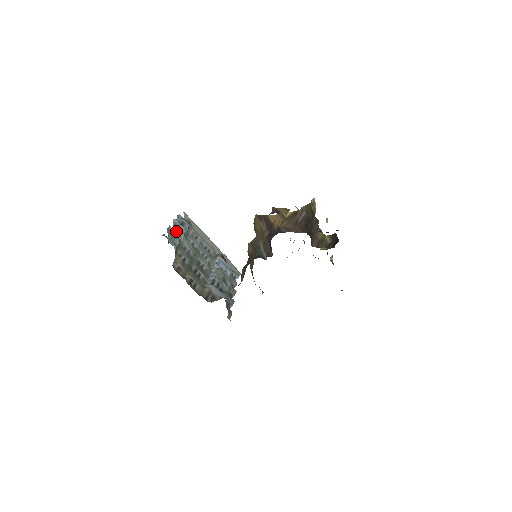
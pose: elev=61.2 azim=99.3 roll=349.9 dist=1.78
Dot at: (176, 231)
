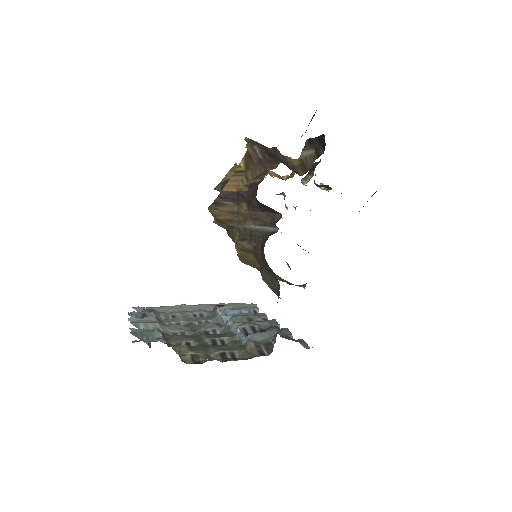
Dot at: (145, 328)
